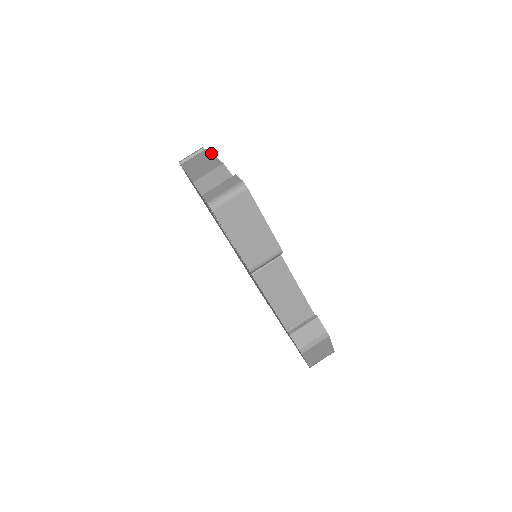
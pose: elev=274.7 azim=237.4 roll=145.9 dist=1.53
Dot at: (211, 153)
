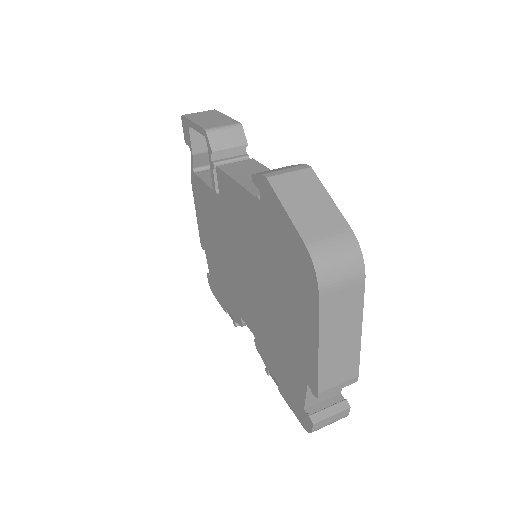
Dot at: occluded
